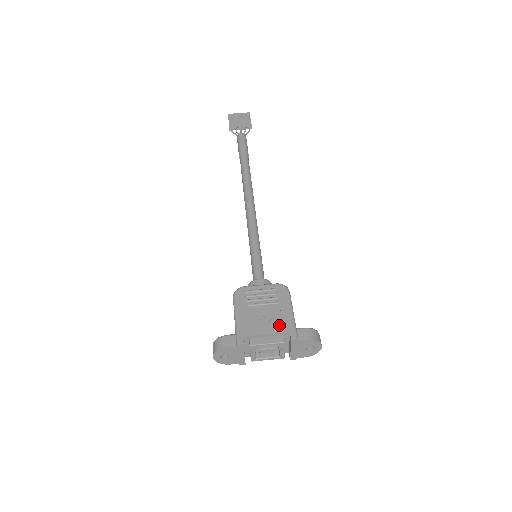
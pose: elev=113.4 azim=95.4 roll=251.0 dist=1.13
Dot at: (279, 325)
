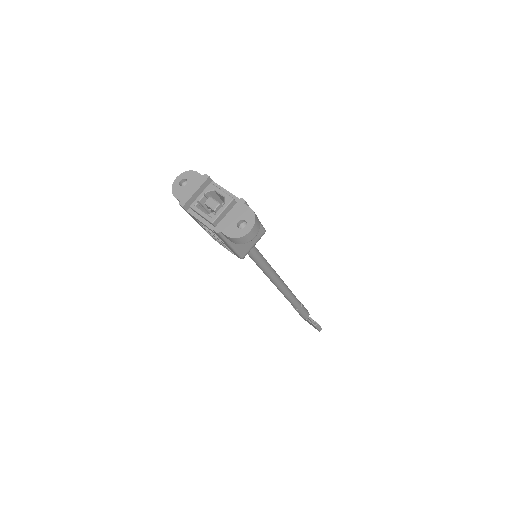
Dot at: occluded
